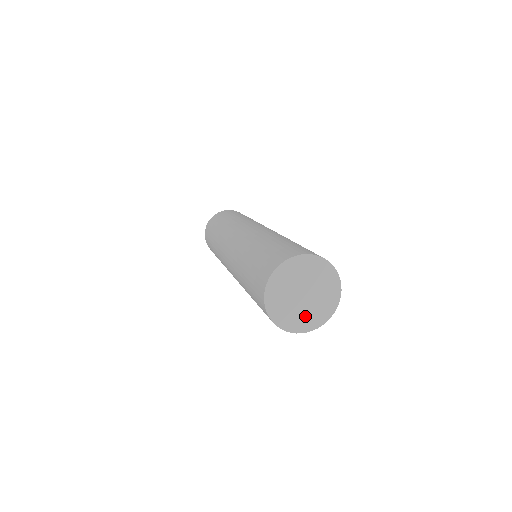
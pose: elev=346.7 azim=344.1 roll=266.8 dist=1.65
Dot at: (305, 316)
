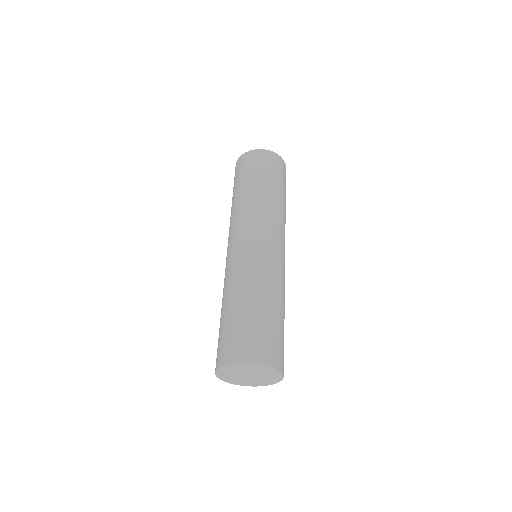
Dot at: (263, 381)
